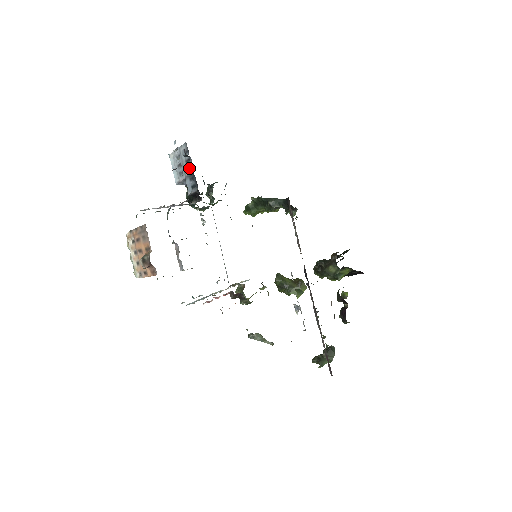
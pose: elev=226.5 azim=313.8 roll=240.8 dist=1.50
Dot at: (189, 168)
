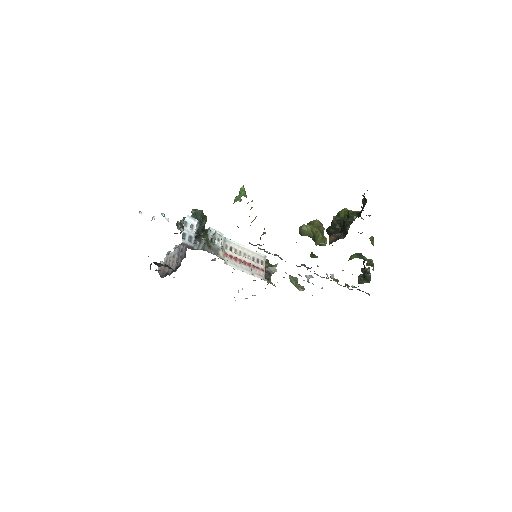
Dot at: occluded
